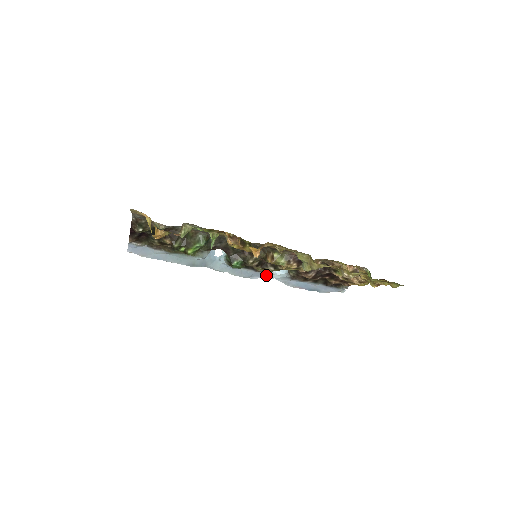
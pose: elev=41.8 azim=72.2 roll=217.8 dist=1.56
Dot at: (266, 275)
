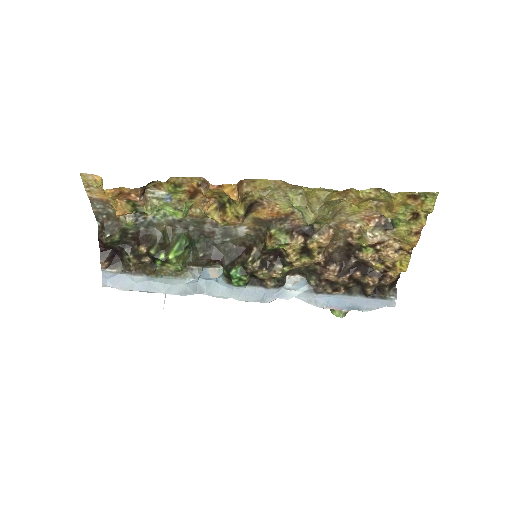
Dot at: (282, 294)
